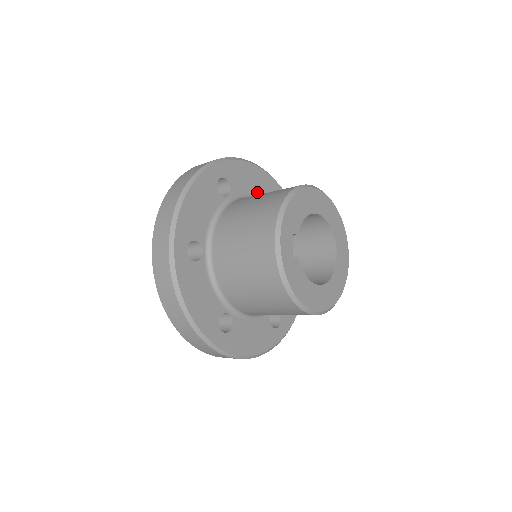
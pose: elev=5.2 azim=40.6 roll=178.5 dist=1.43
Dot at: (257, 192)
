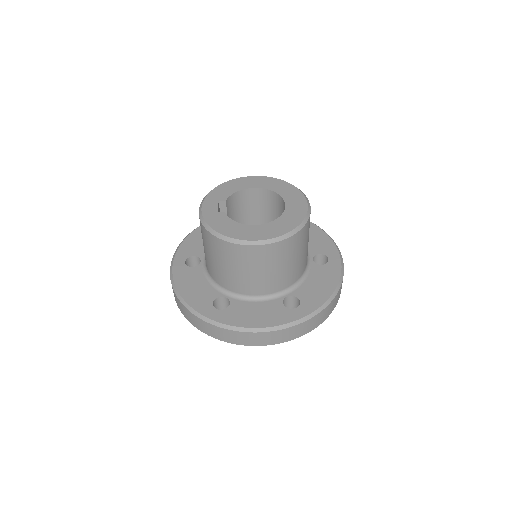
Dot at: occluded
